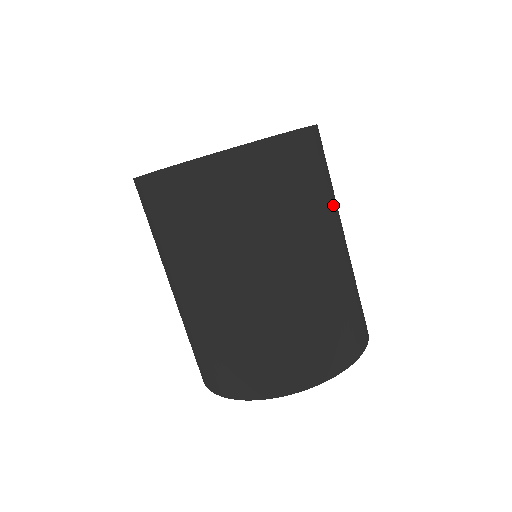
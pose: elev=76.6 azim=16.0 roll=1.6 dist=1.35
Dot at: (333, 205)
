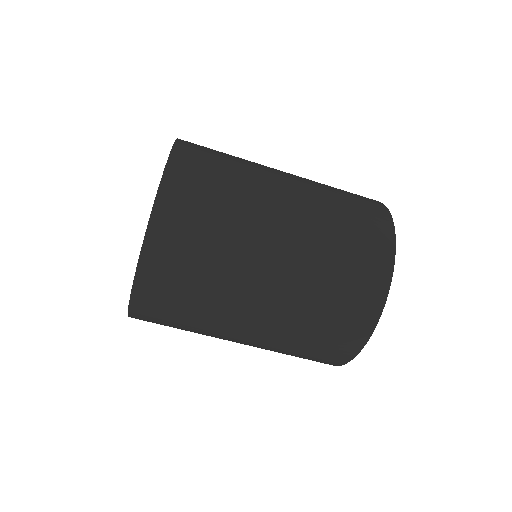
Dot at: (232, 258)
